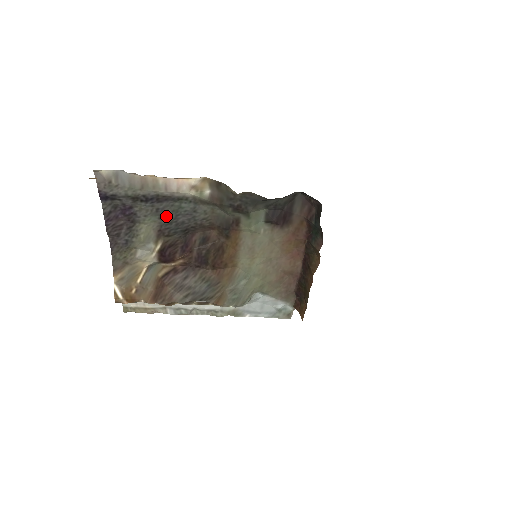
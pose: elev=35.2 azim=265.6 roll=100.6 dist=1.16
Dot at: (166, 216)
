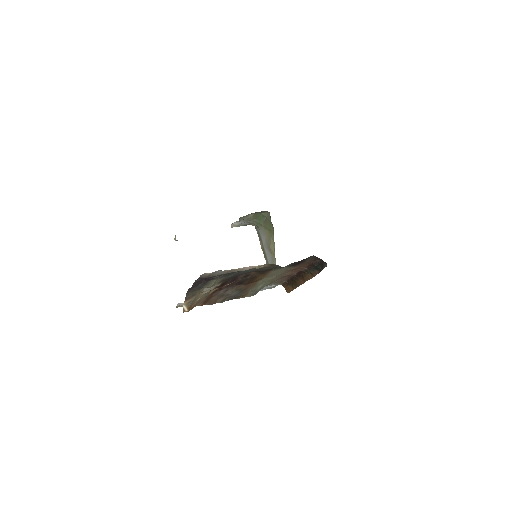
Dot at: (231, 275)
